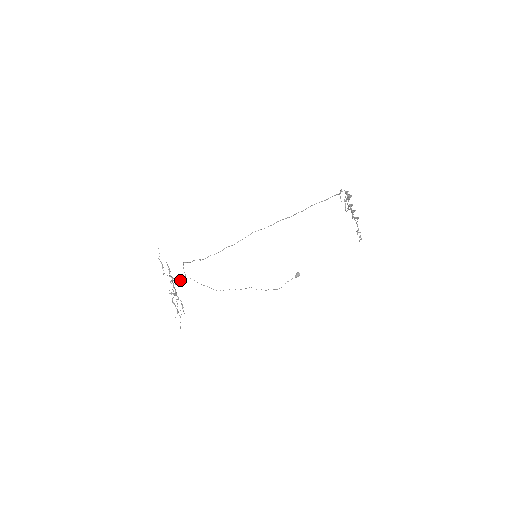
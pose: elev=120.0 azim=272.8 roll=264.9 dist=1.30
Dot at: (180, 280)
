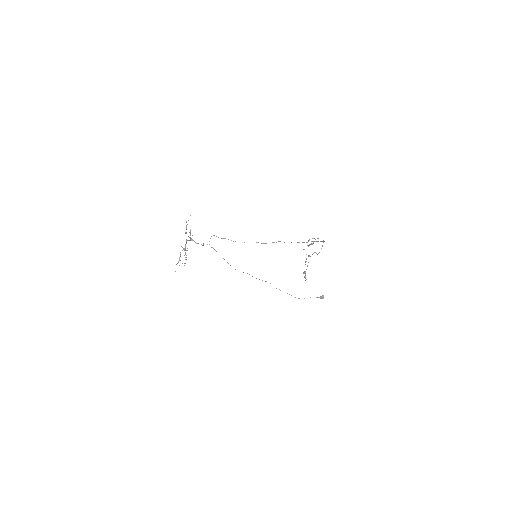
Dot at: (202, 245)
